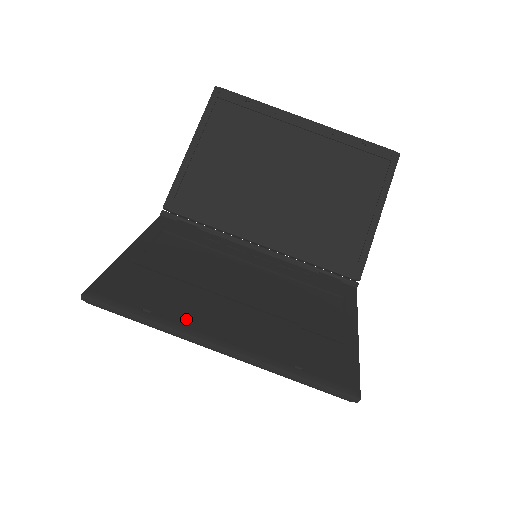
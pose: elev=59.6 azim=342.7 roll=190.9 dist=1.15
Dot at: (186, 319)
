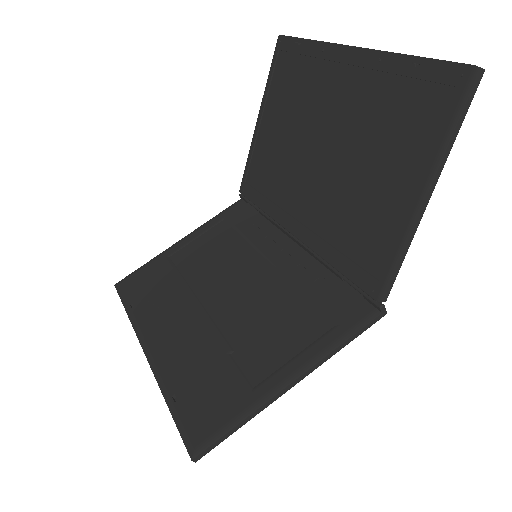
Dot at: (147, 319)
